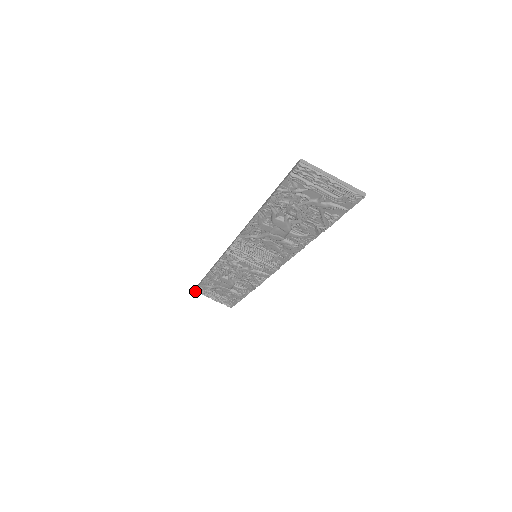
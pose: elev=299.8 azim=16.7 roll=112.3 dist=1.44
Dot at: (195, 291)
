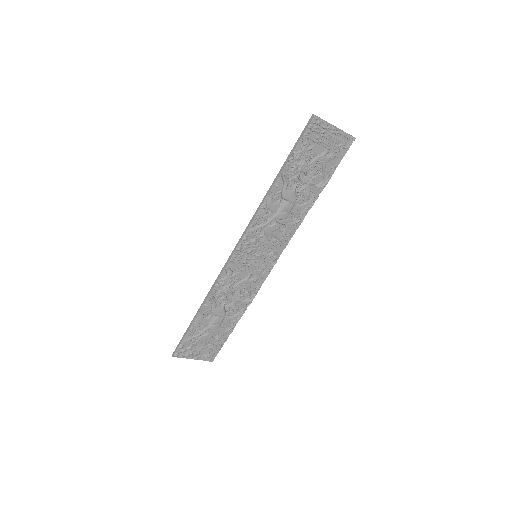
Dot at: (175, 355)
